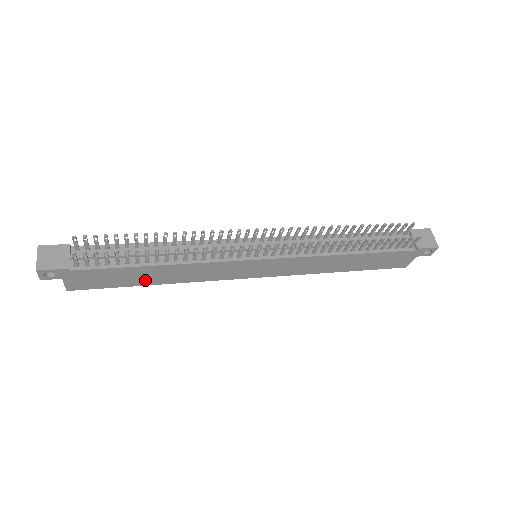
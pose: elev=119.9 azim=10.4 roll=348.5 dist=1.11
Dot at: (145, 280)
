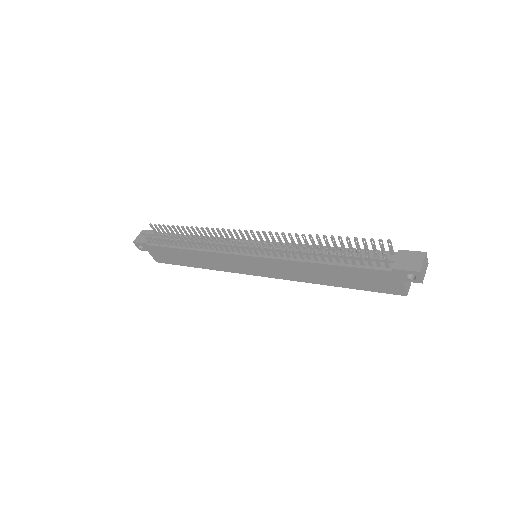
Dot at: (189, 262)
